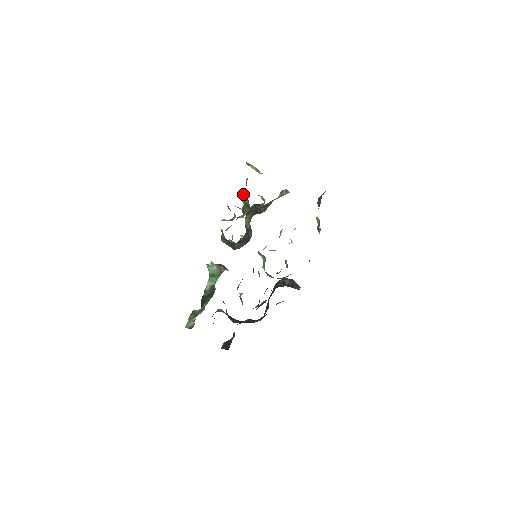
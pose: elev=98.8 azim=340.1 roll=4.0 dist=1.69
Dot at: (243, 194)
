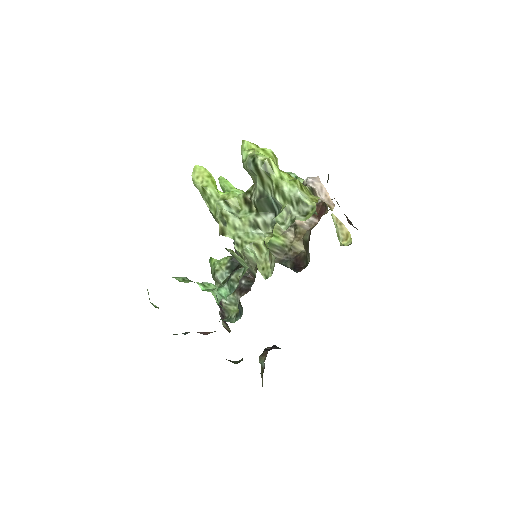
Dot at: (262, 171)
